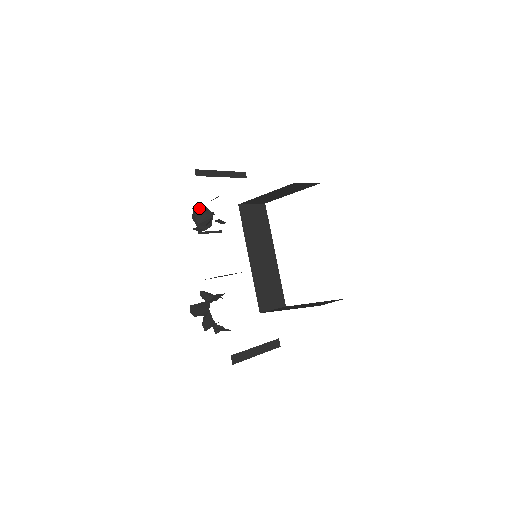
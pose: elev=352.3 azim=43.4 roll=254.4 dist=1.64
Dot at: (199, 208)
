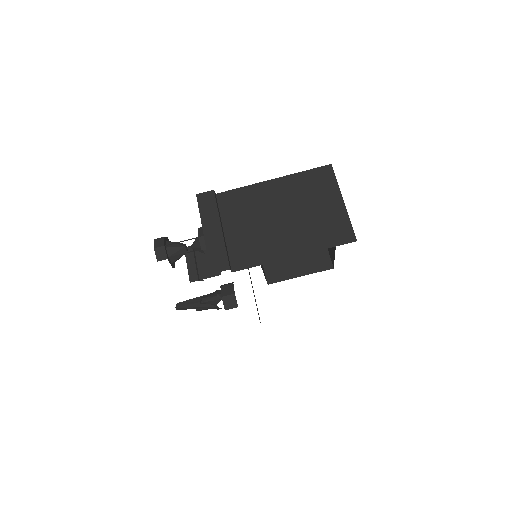
Dot at: (166, 250)
